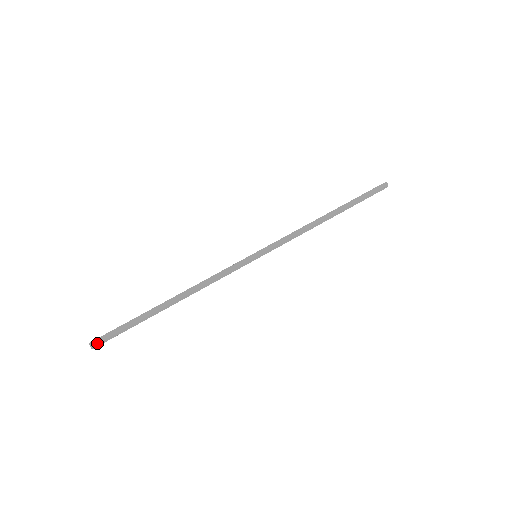
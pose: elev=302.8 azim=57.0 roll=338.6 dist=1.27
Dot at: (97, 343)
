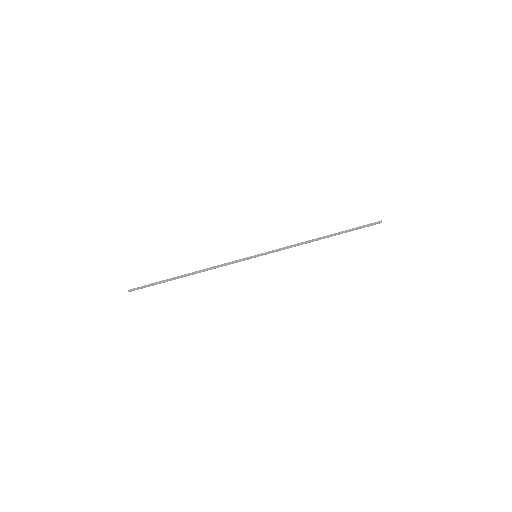
Dot at: occluded
